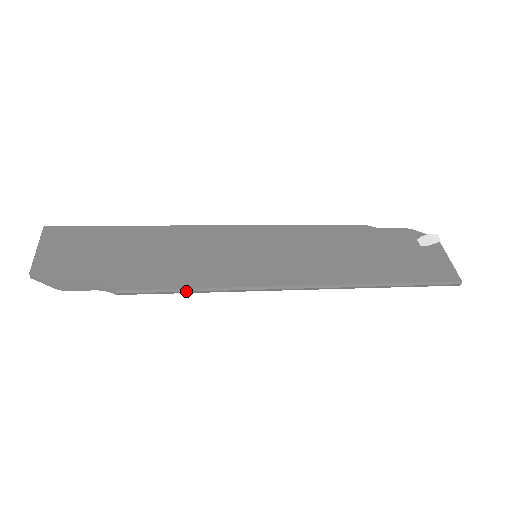
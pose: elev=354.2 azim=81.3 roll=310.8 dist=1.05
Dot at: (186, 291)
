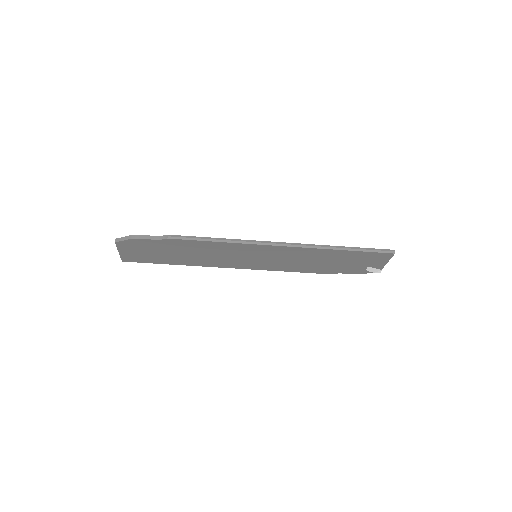
Dot at: (211, 239)
